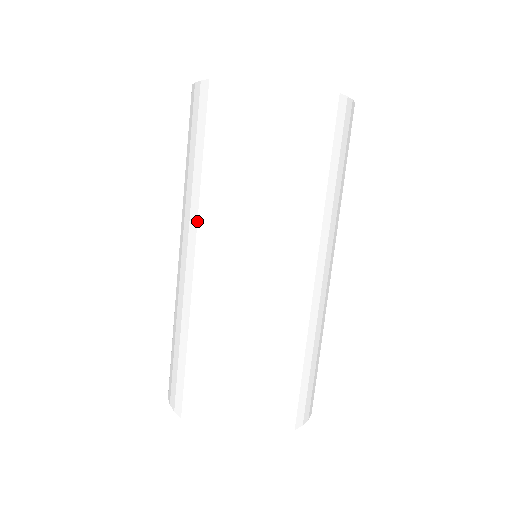
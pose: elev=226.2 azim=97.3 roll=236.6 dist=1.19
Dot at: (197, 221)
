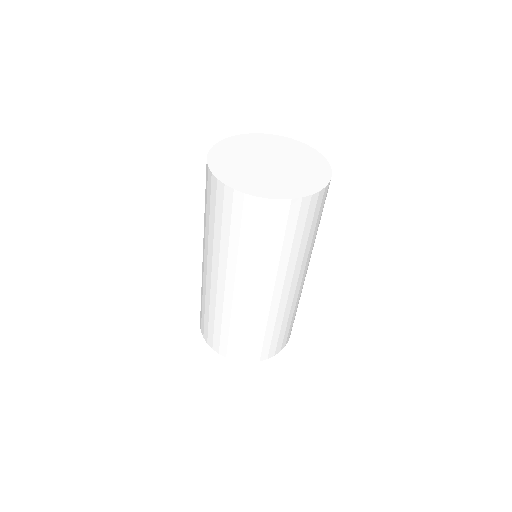
Dot at: (219, 262)
